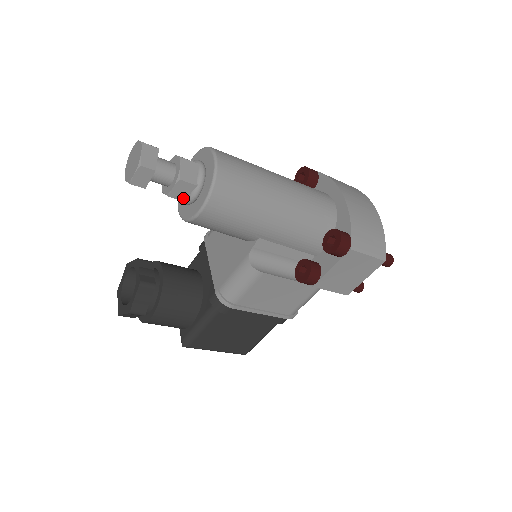
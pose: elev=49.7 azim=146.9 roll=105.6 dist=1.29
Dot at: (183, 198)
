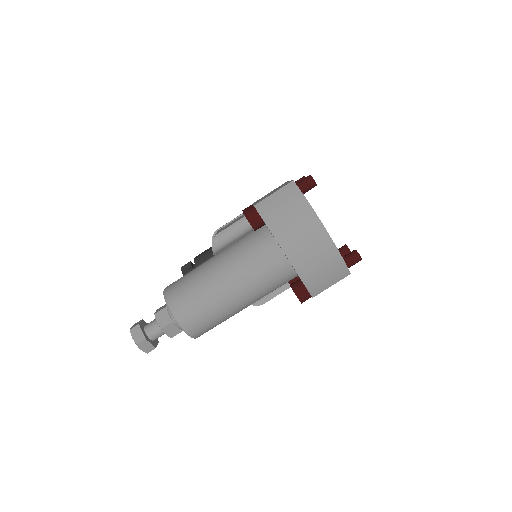
Dot at: occluded
